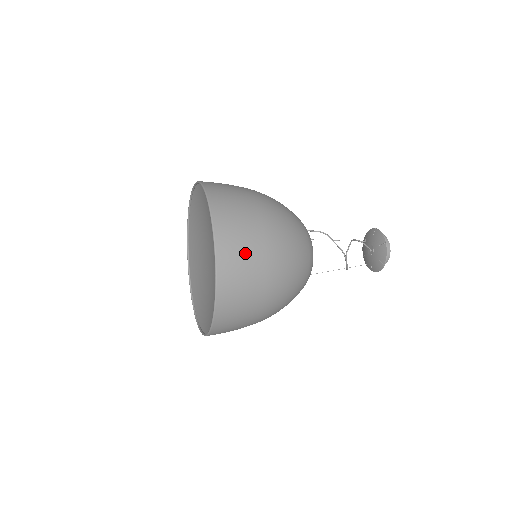
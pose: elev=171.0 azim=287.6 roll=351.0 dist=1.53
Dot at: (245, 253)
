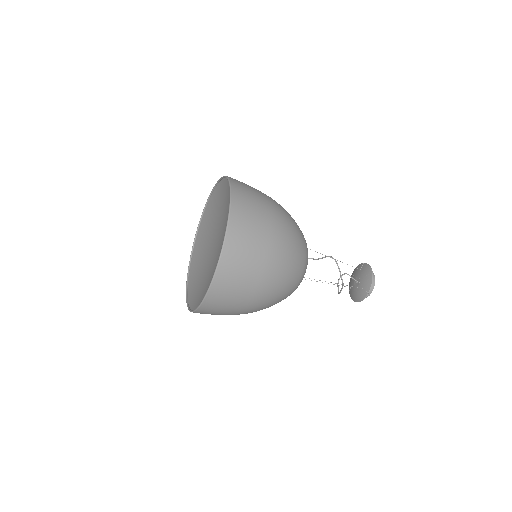
Dot at: occluded
